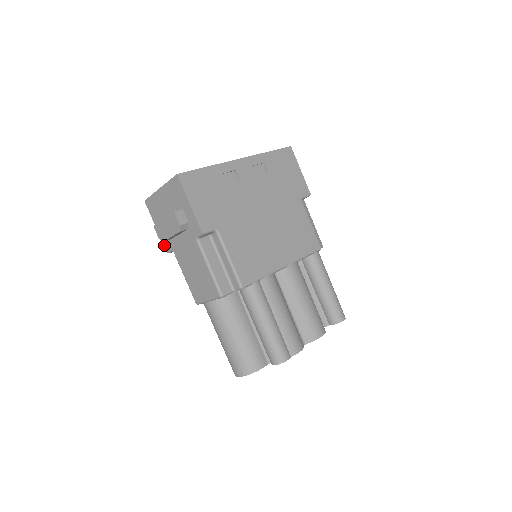
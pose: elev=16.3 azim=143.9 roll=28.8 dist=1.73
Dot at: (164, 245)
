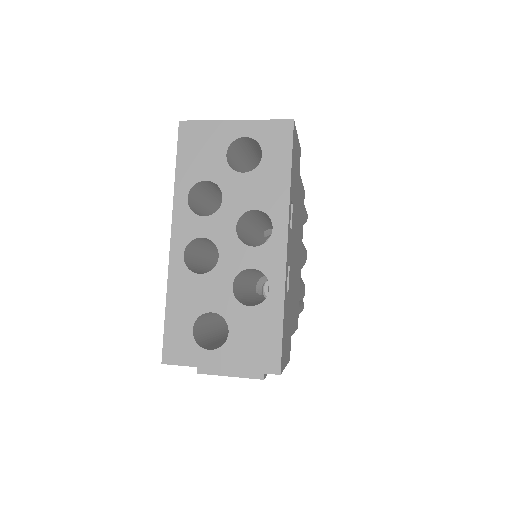
Dot at: occluded
